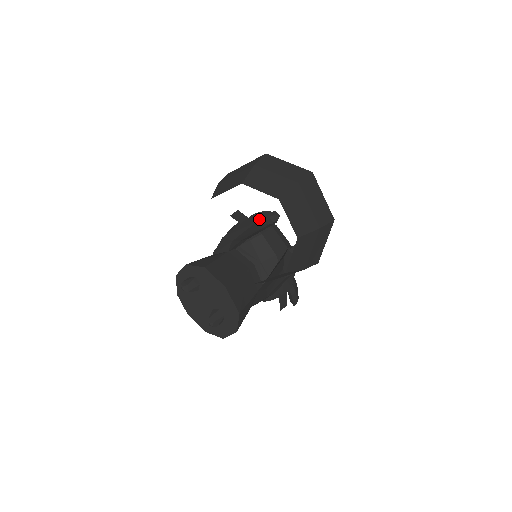
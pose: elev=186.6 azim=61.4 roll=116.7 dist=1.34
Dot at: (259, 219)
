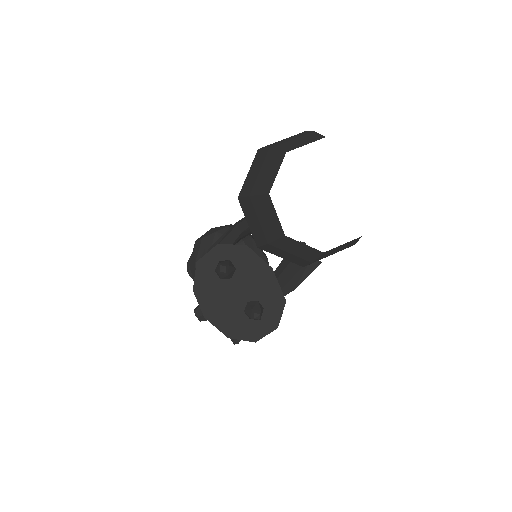
Dot at: occluded
